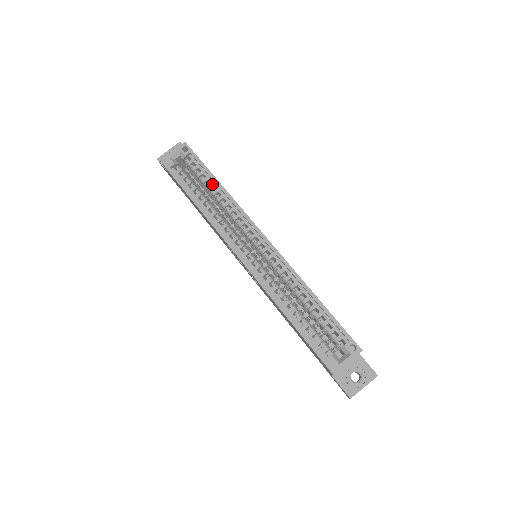
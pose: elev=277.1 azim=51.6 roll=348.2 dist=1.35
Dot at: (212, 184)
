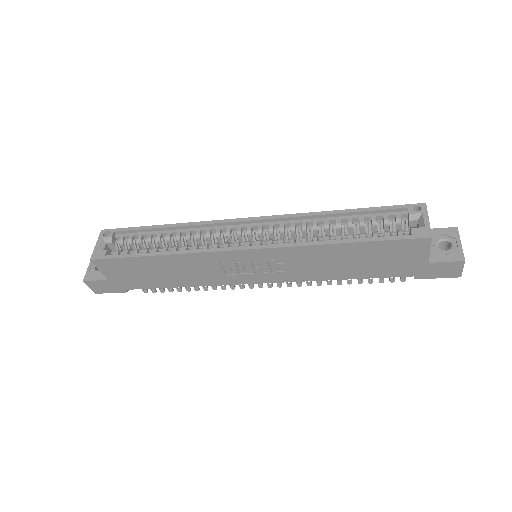
Dot at: (159, 233)
